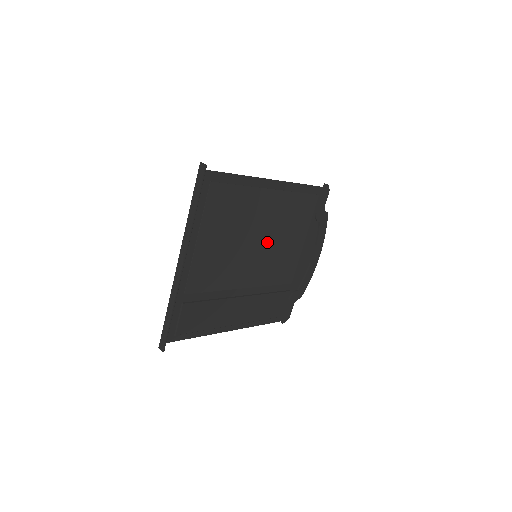
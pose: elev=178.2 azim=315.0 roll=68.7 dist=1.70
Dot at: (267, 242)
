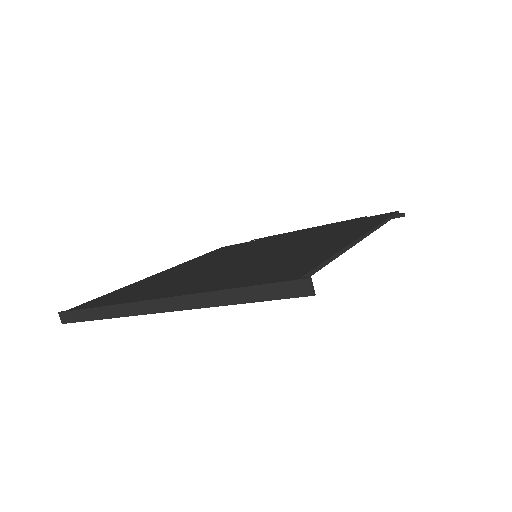
Dot at: occluded
